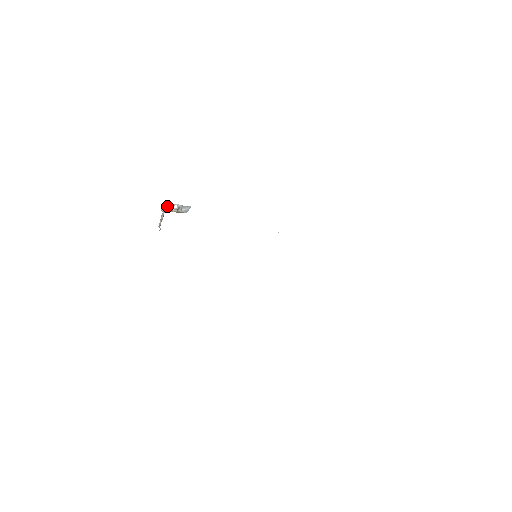
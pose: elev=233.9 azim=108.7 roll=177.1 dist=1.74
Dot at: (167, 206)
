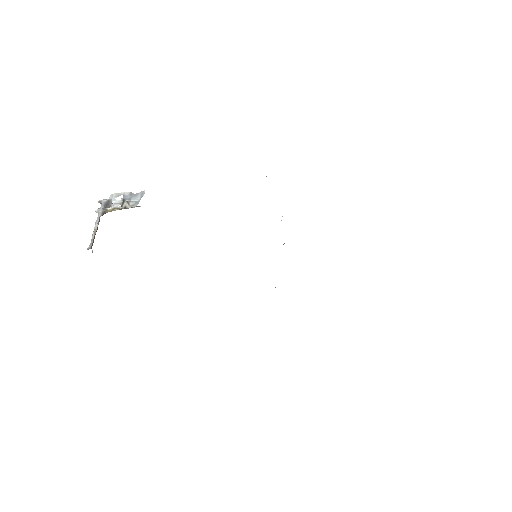
Dot at: (105, 202)
